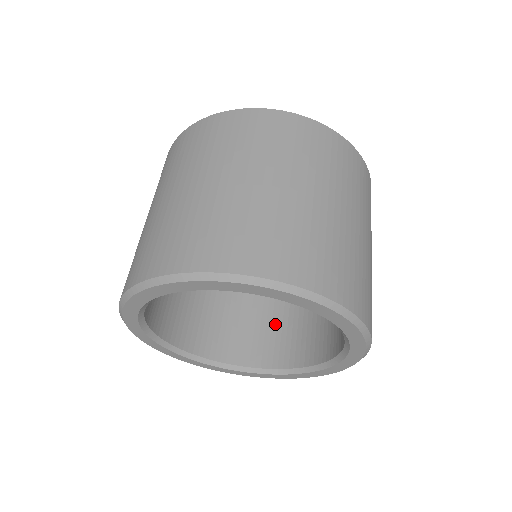
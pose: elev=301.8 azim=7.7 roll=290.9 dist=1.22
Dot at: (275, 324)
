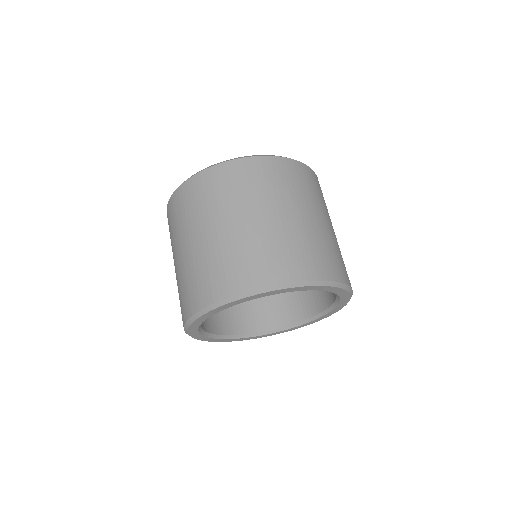
Dot at: (269, 297)
